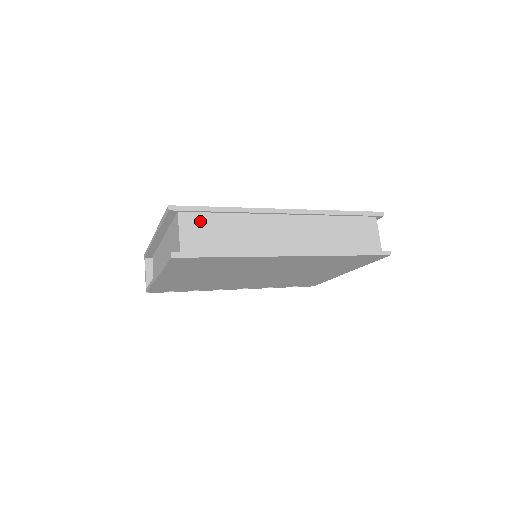
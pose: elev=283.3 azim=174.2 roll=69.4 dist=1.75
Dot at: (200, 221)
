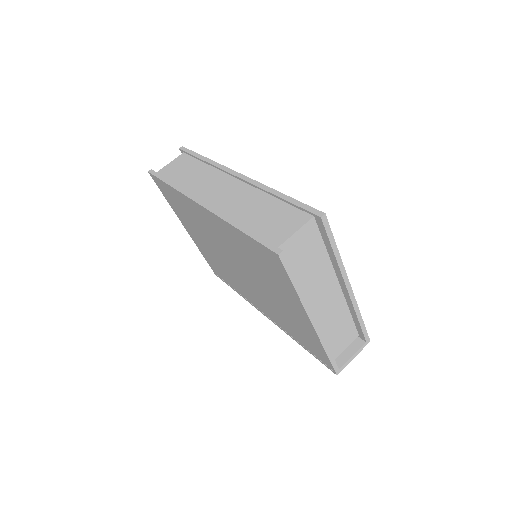
Dot at: (186, 161)
